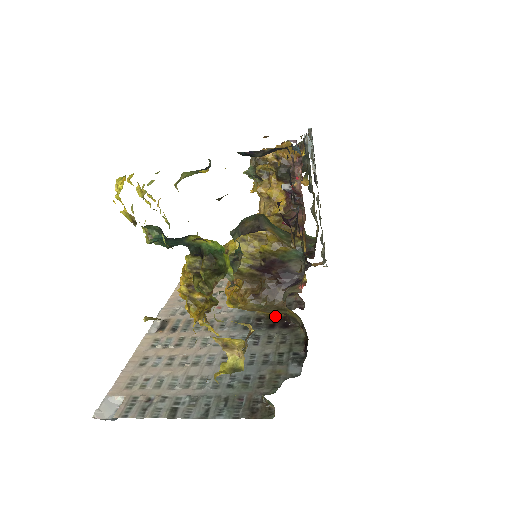
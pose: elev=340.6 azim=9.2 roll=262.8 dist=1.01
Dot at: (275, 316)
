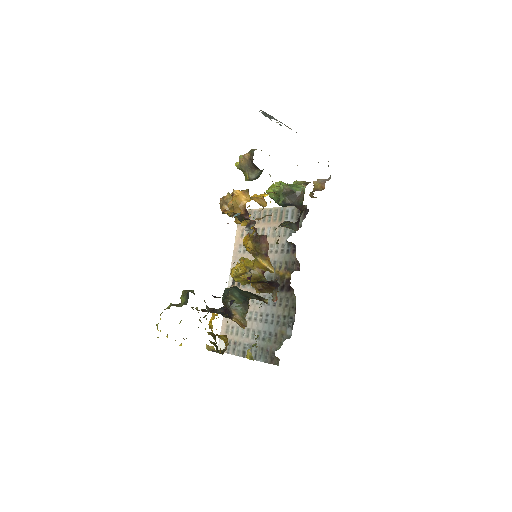
Dot at: (284, 278)
